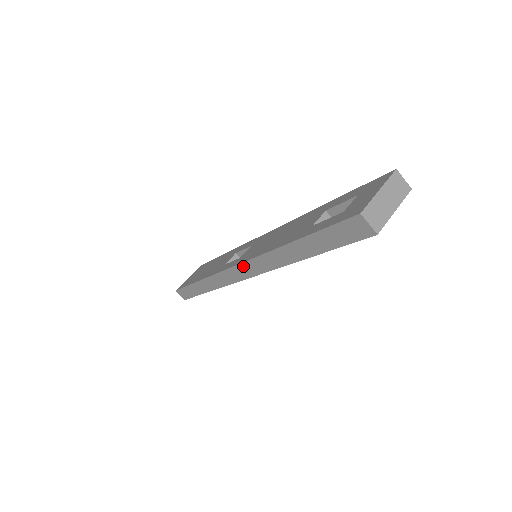
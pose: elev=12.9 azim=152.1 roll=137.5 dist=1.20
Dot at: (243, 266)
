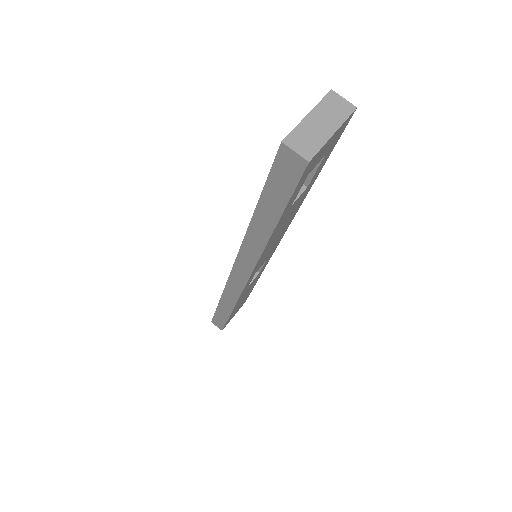
Dot at: (237, 266)
